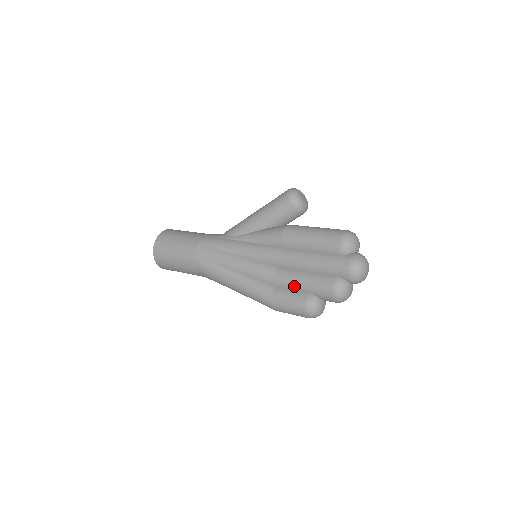
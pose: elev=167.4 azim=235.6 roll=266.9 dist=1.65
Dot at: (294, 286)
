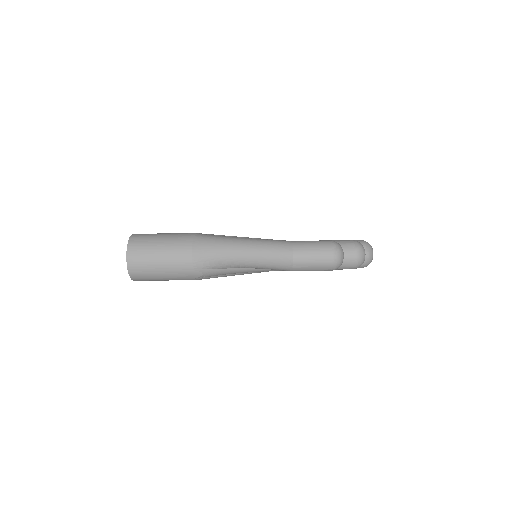
Dot at: occluded
